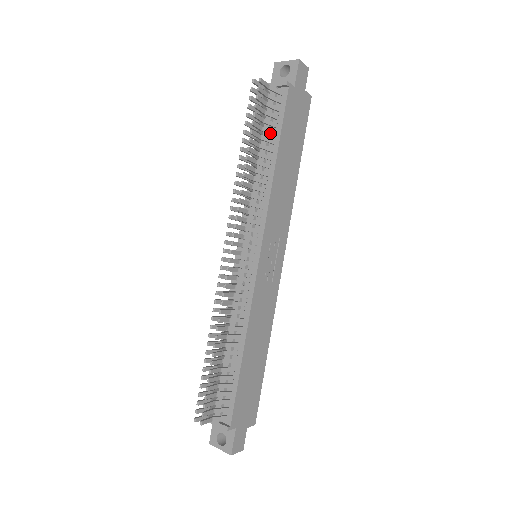
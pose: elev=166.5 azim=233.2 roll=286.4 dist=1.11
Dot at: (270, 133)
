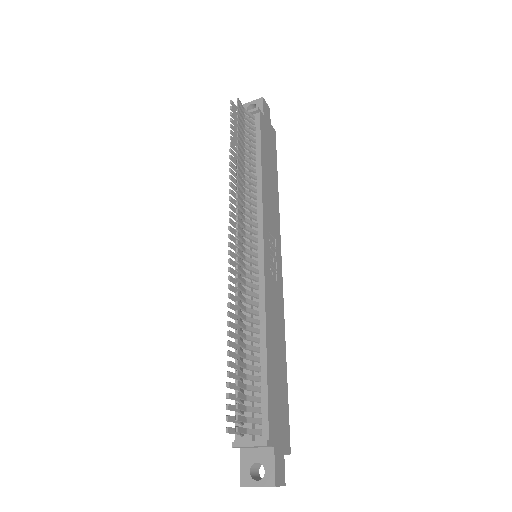
Dot at: (251, 145)
